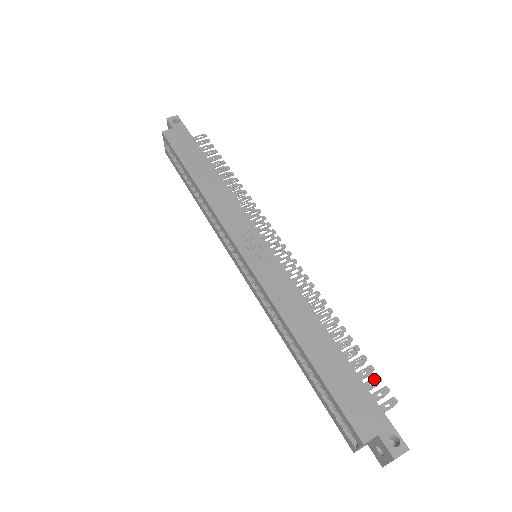
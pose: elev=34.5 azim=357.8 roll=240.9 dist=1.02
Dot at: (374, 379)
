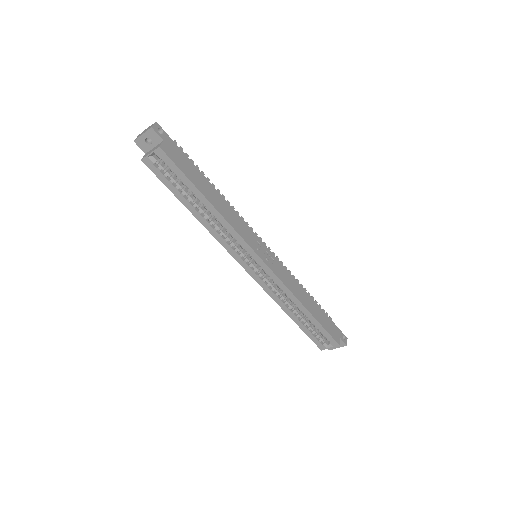
Dot at: occluded
